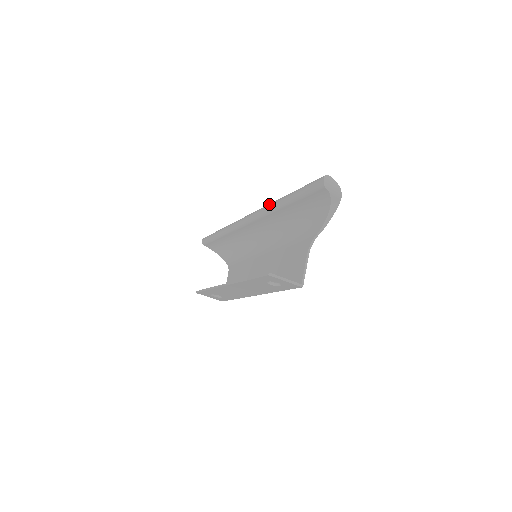
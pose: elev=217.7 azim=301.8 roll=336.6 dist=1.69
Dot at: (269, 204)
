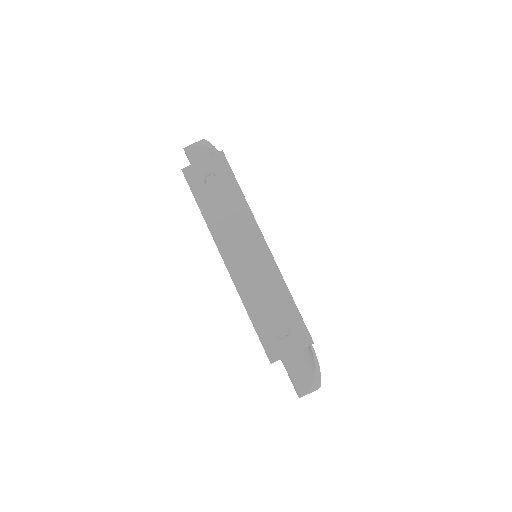
Dot at: occluded
